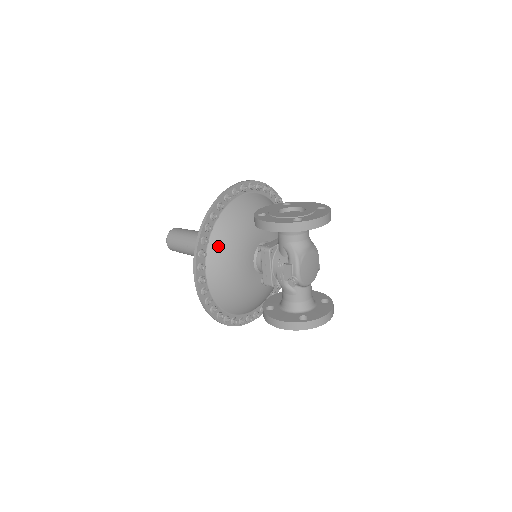
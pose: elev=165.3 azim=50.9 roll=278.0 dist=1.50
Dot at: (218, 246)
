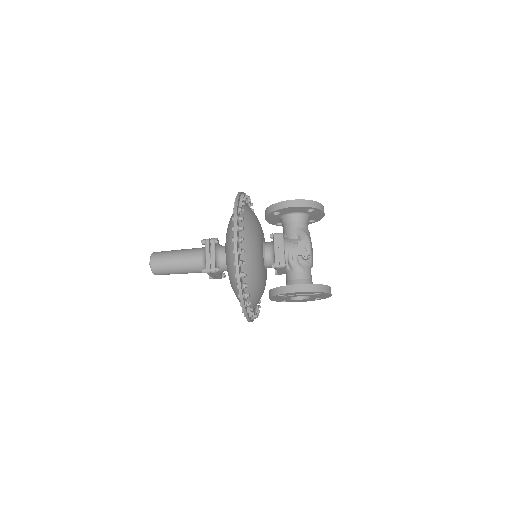
Dot at: (246, 221)
